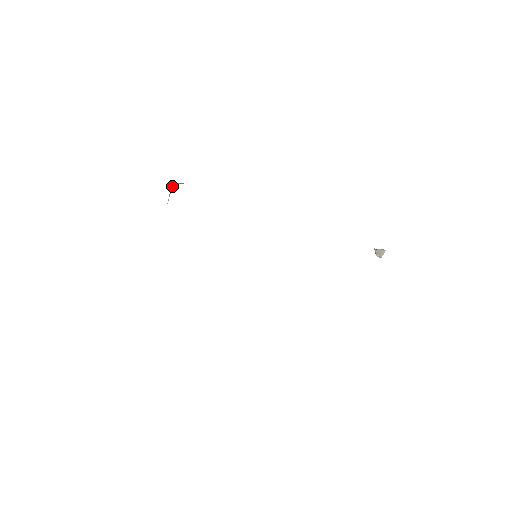
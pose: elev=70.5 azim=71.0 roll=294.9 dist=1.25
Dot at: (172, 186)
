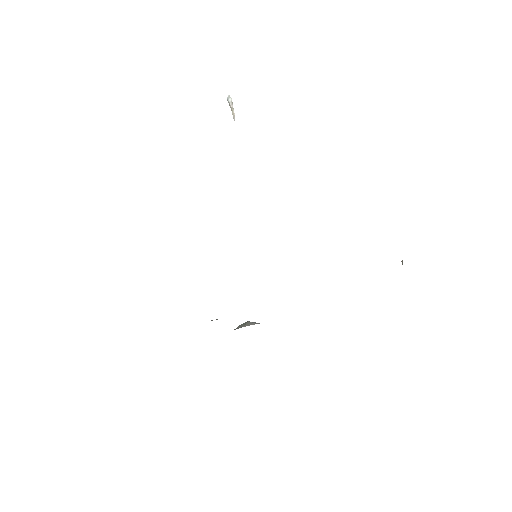
Dot at: (234, 118)
